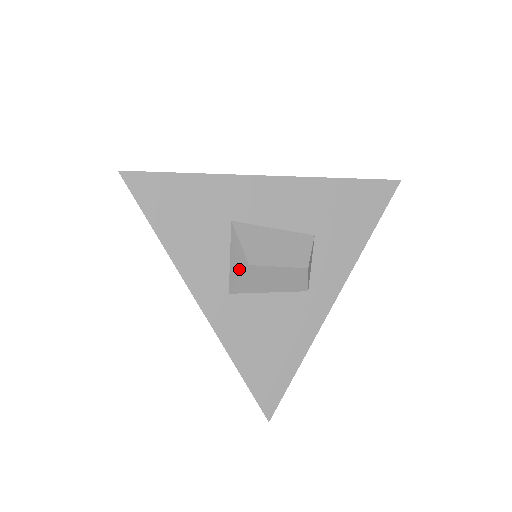
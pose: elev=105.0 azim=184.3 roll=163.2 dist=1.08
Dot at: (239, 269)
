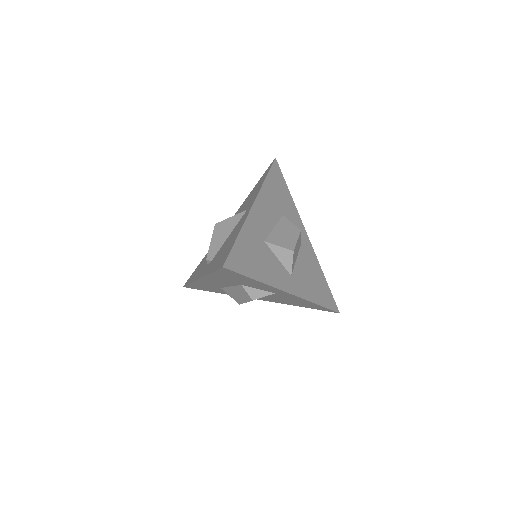
Dot at: (289, 259)
